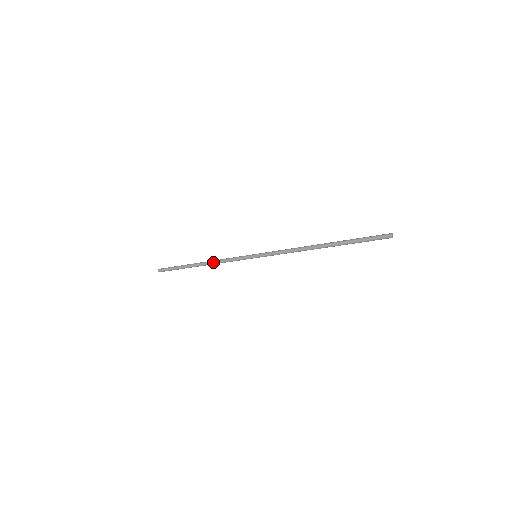
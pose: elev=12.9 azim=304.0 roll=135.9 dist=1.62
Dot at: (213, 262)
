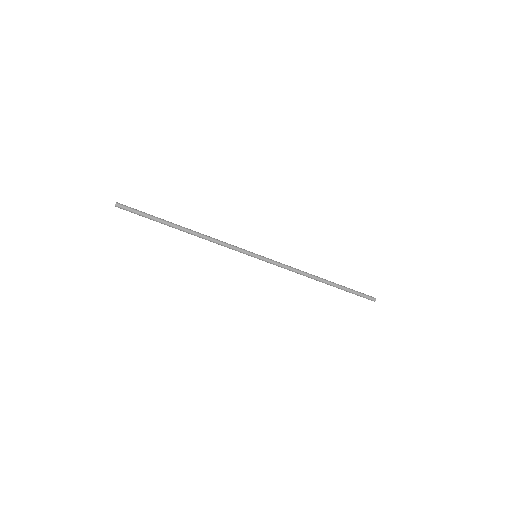
Dot at: (204, 237)
